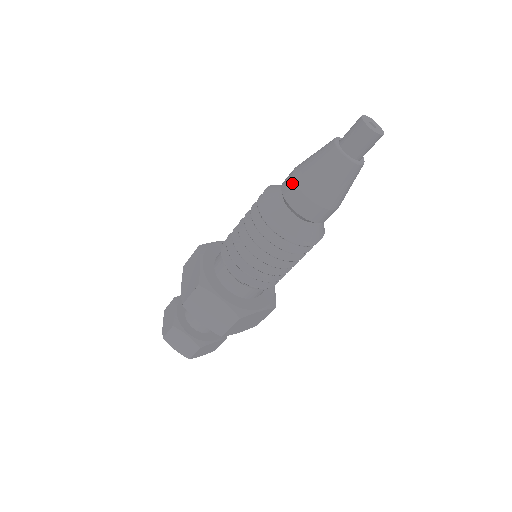
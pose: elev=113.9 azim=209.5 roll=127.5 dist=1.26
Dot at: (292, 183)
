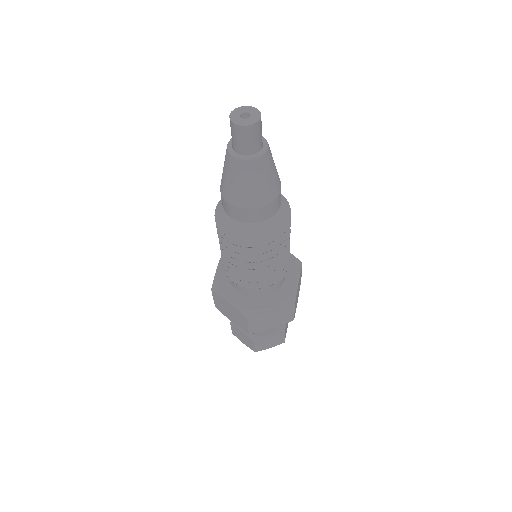
Dot at: (220, 190)
